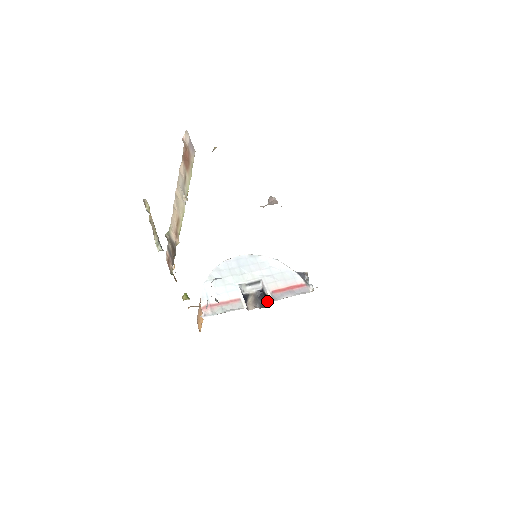
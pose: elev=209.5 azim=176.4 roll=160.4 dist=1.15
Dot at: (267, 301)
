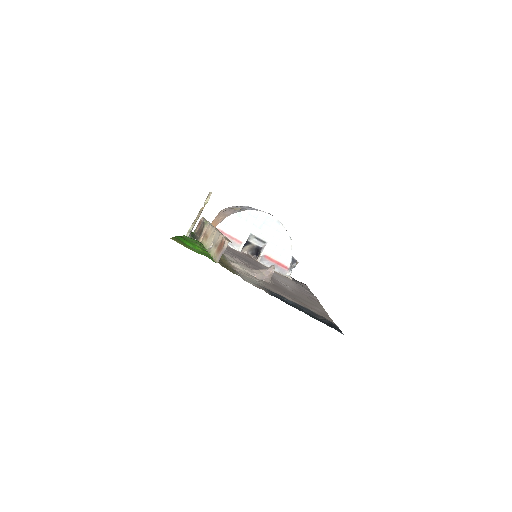
Dot at: (258, 255)
